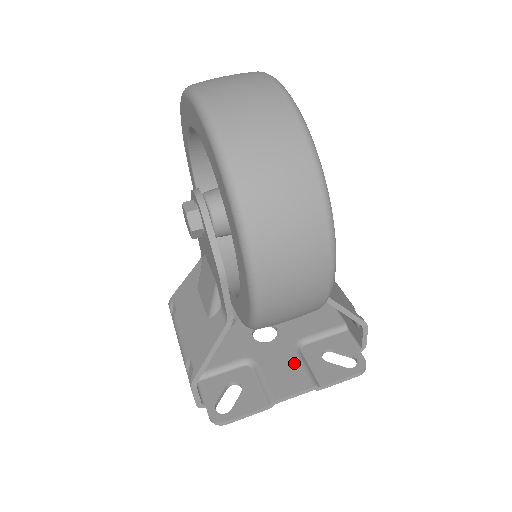
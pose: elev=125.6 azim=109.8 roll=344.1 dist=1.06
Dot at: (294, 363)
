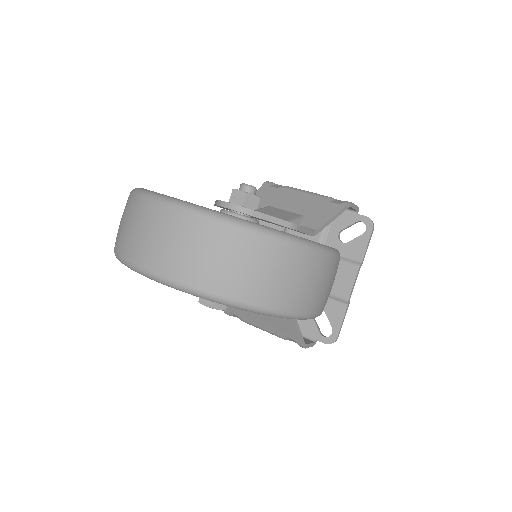
Dot at: occluded
